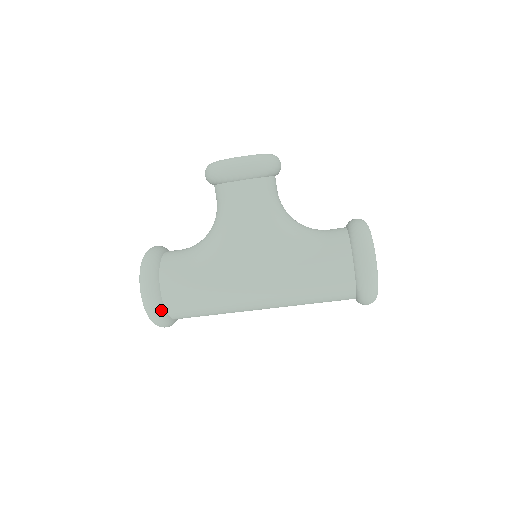
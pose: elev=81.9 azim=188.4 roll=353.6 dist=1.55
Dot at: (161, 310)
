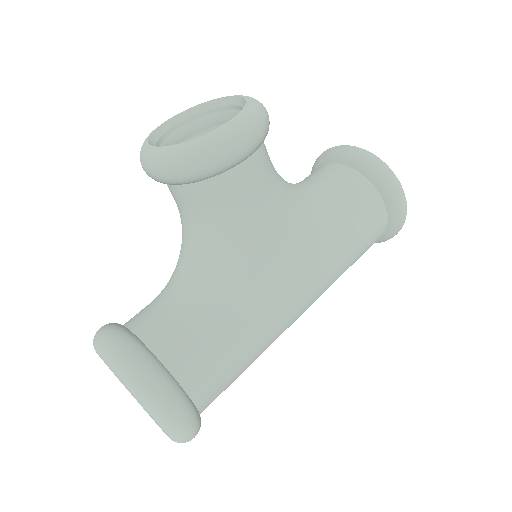
Dot at: (199, 420)
